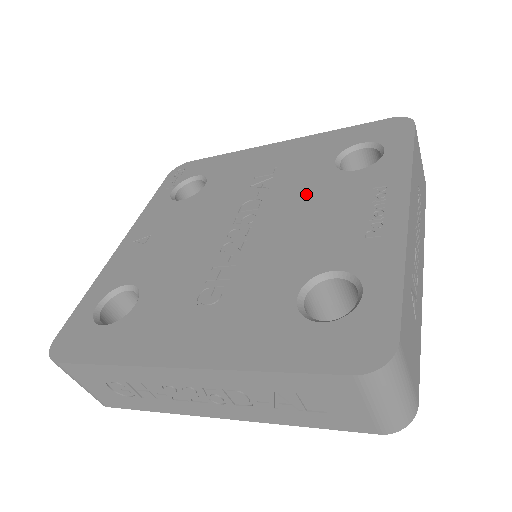
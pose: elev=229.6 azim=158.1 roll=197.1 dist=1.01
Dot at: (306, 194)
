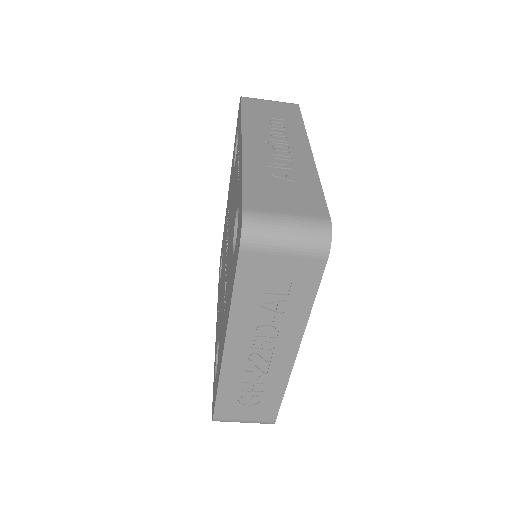
Dot at: occluded
